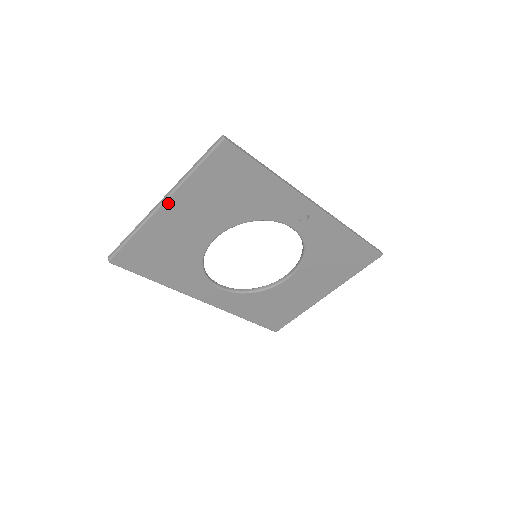
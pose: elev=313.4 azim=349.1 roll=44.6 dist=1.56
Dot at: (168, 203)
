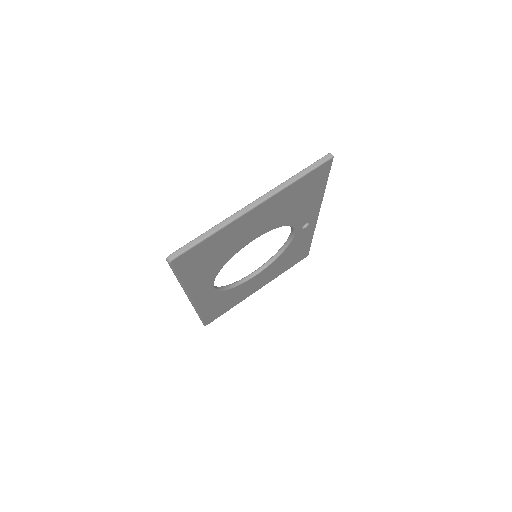
Dot at: (261, 205)
